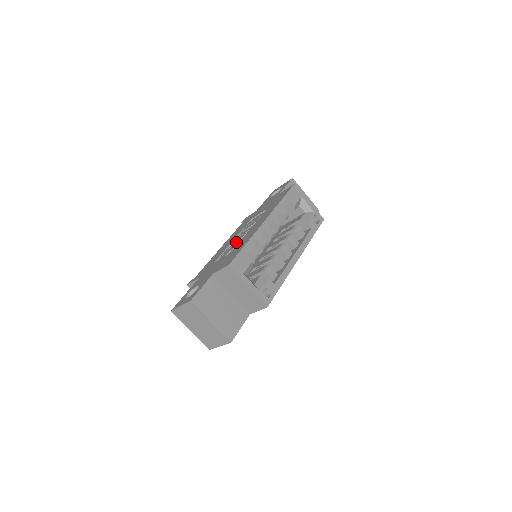
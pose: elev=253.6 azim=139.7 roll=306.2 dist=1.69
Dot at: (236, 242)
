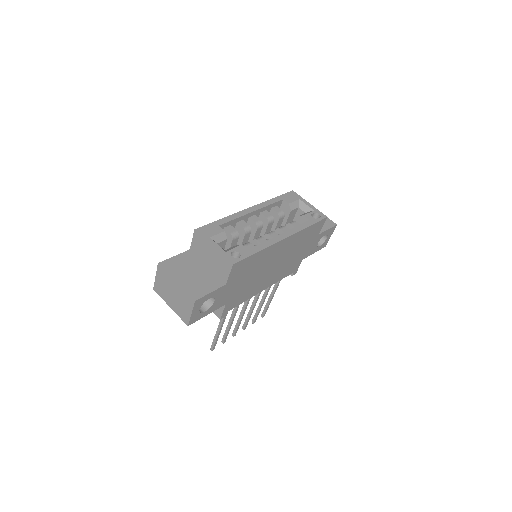
Dot at: occluded
